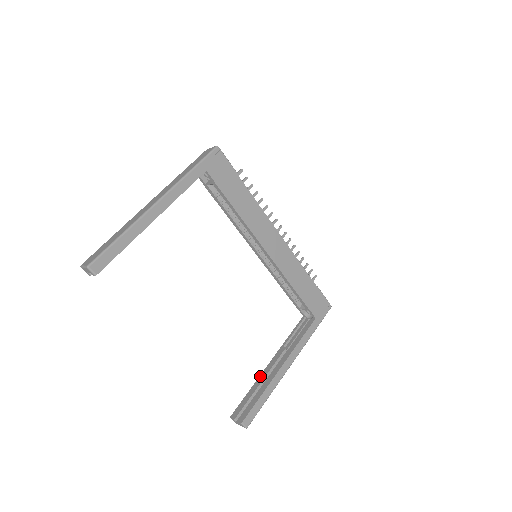
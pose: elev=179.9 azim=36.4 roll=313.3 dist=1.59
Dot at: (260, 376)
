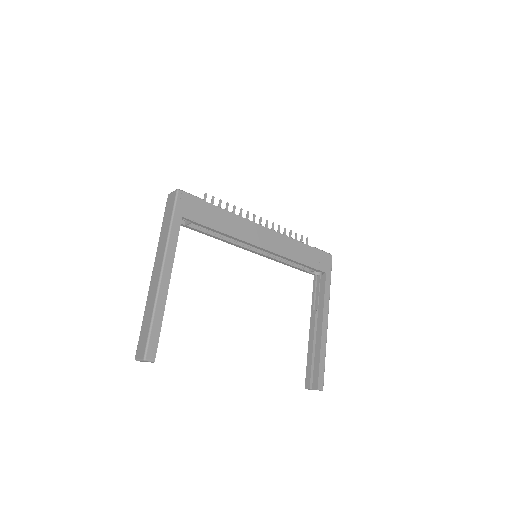
Dot at: (309, 344)
